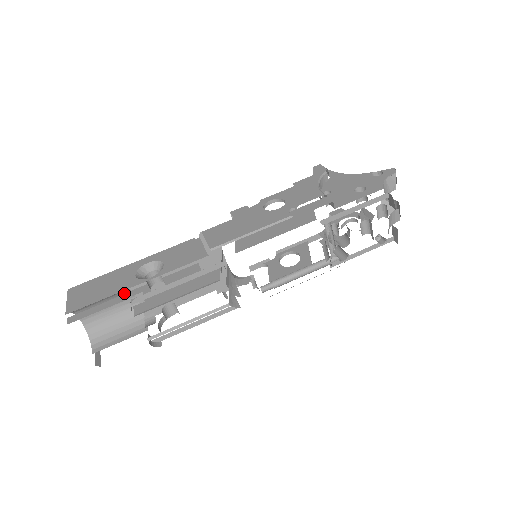
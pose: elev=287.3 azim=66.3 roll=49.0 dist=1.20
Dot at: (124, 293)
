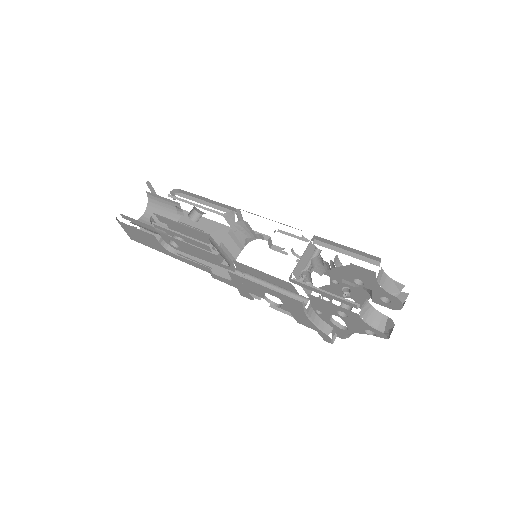
Dot at: (176, 218)
